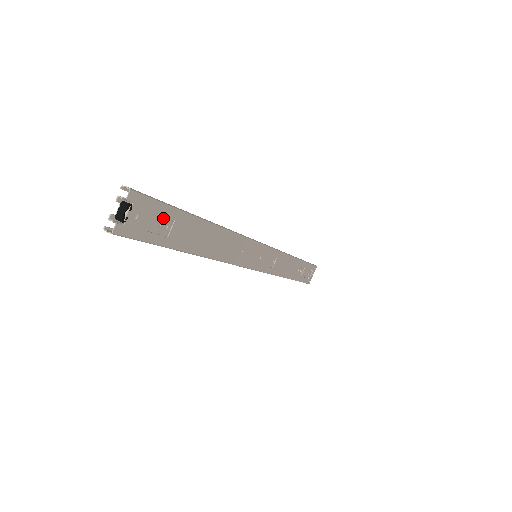
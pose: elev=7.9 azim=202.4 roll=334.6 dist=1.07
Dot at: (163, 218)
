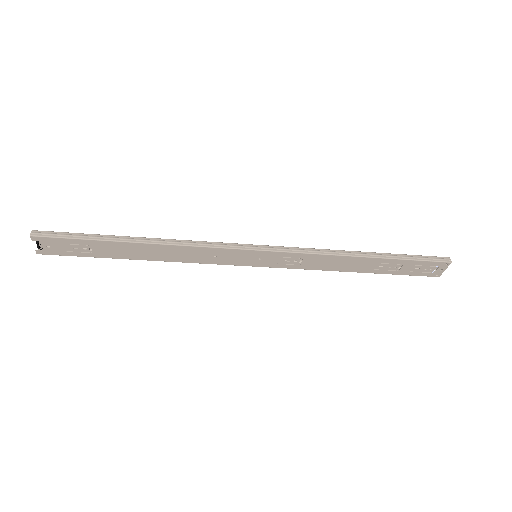
Dot at: (77, 245)
